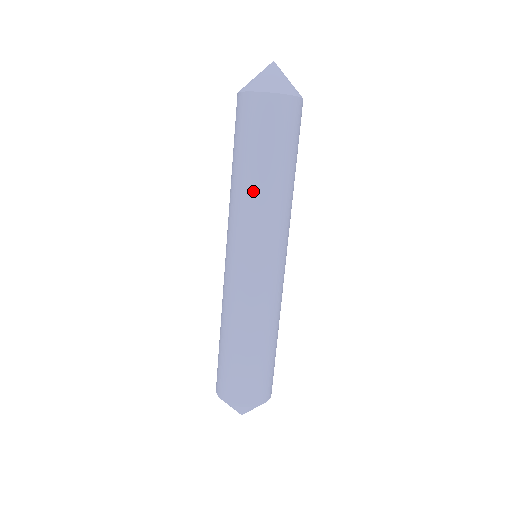
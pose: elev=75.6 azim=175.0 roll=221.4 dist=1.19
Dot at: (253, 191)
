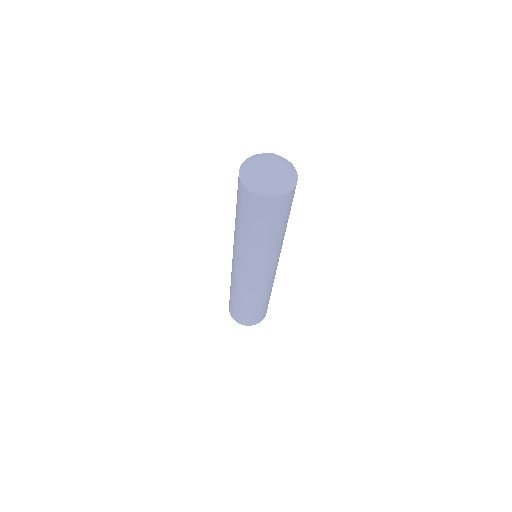
Dot at: (241, 237)
